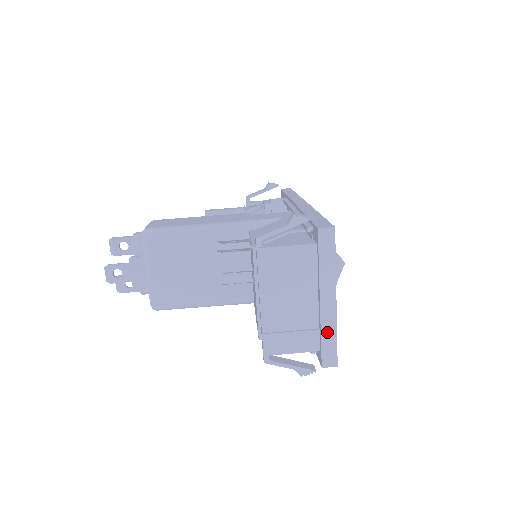
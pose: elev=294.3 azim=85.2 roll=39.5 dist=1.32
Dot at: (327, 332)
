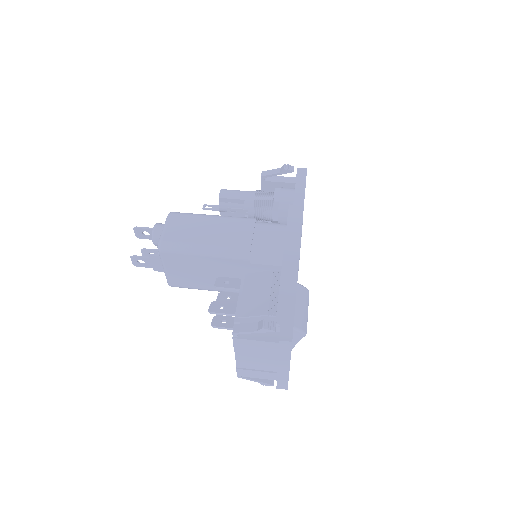
Dot at: (281, 378)
